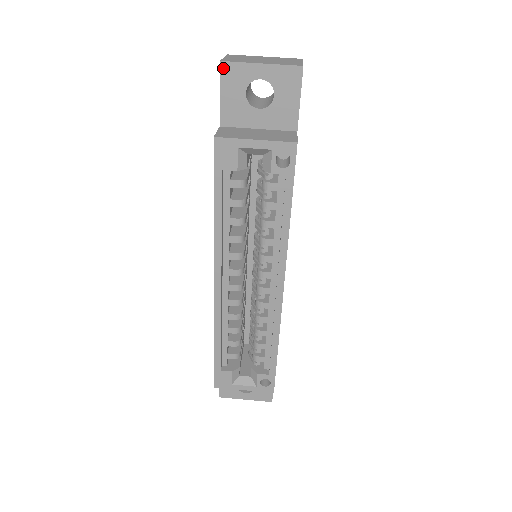
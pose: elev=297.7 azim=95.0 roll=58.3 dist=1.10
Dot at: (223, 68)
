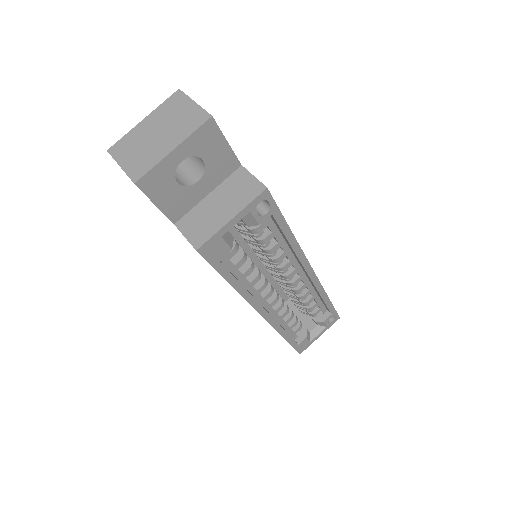
Dot at: (141, 186)
